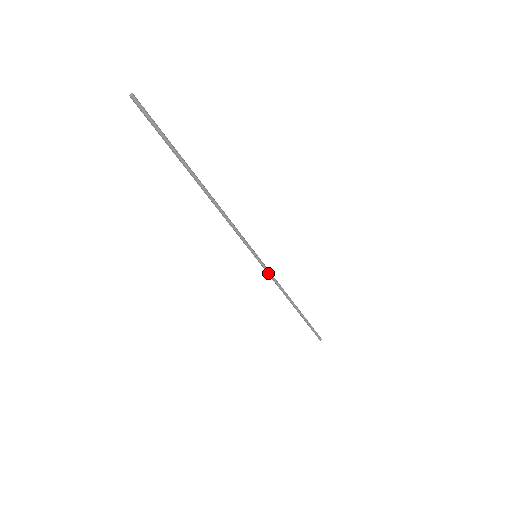
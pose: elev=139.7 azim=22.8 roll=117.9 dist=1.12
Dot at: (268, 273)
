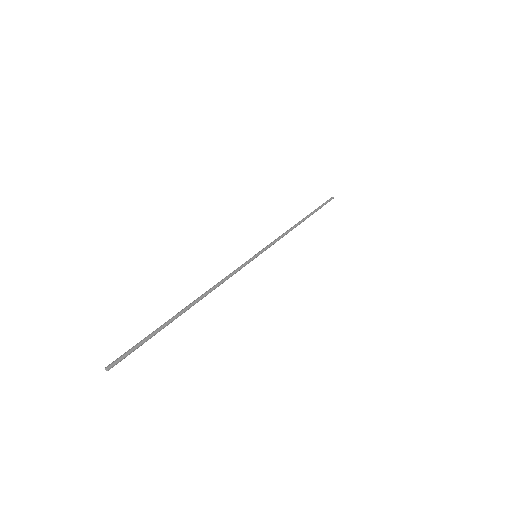
Dot at: occluded
